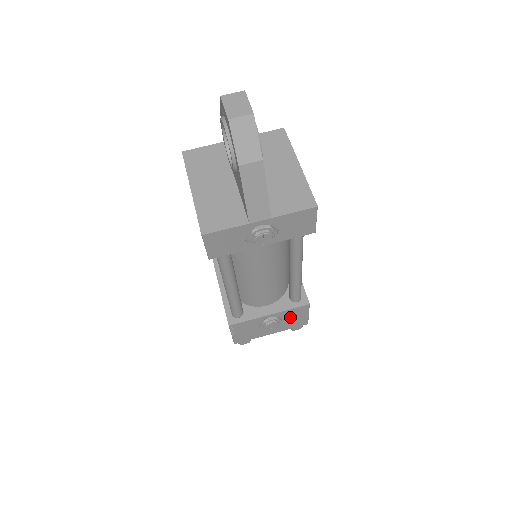
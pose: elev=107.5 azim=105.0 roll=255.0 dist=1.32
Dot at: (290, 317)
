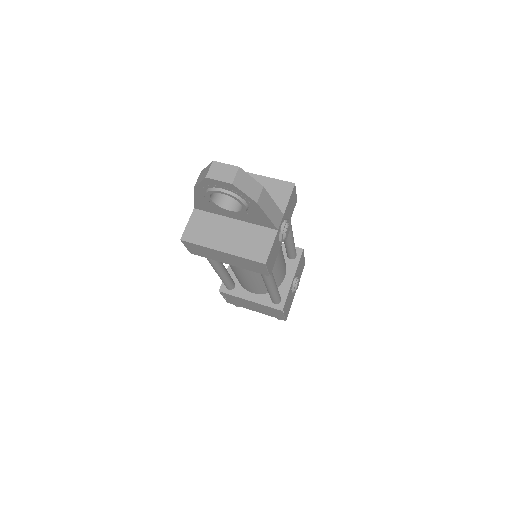
Dot at: (299, 269)
